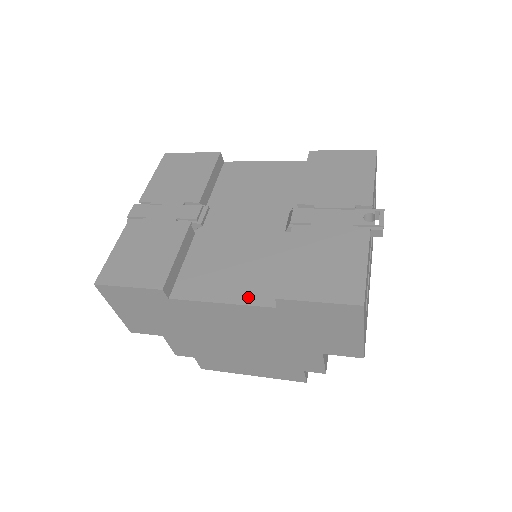
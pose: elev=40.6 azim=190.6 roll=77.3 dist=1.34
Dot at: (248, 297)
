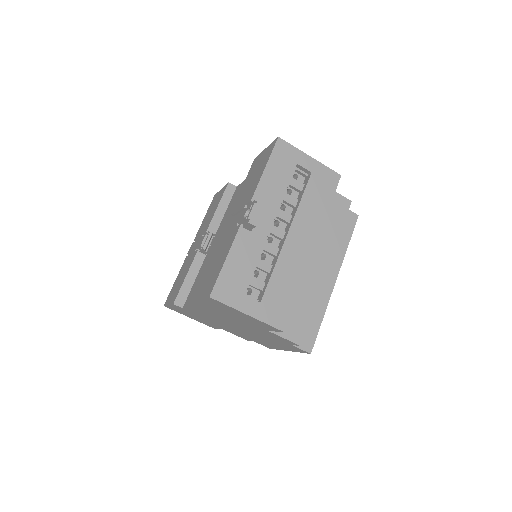
Dot at: occluded
